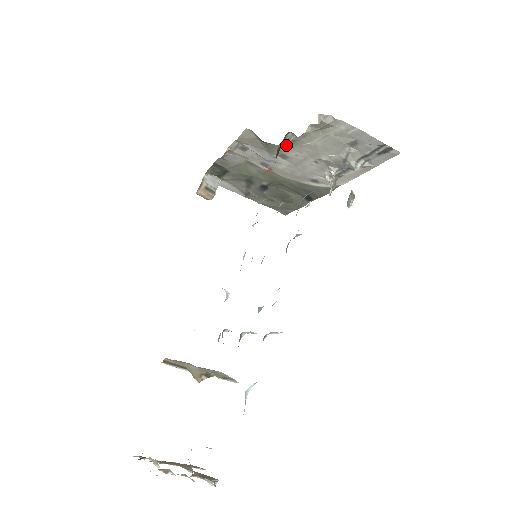
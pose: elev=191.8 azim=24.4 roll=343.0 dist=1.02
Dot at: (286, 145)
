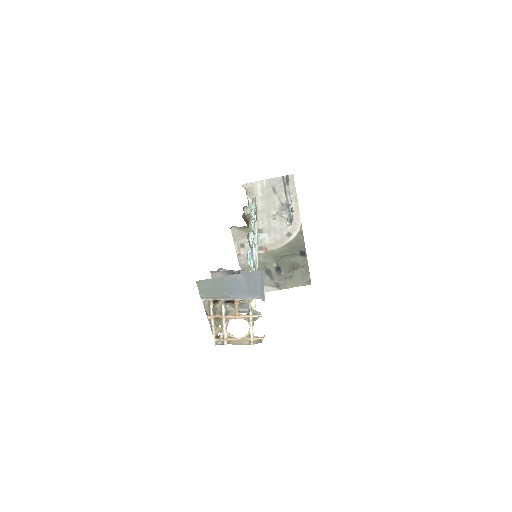
Dot at: occluded
